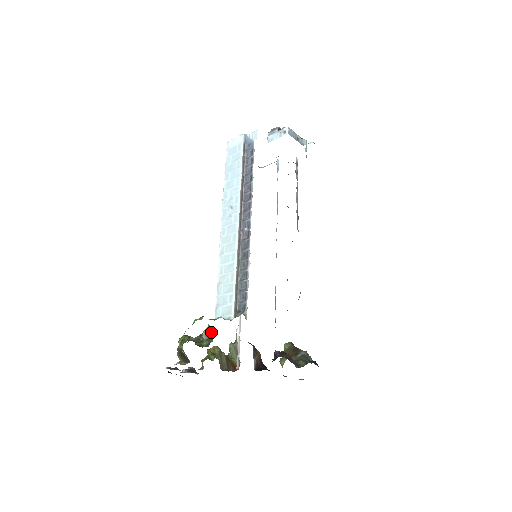
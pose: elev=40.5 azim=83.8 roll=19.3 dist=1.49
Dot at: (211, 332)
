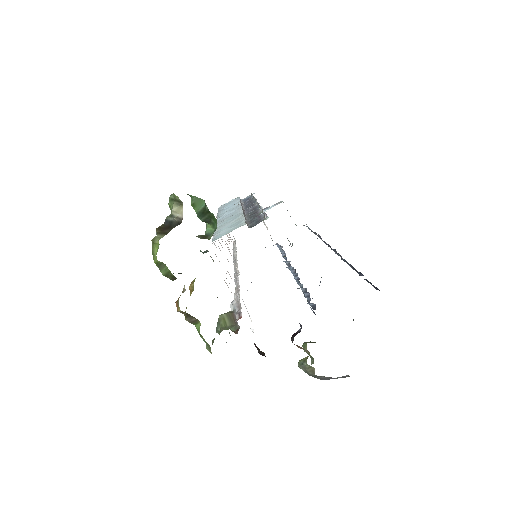
Dot at: (210, 235)
